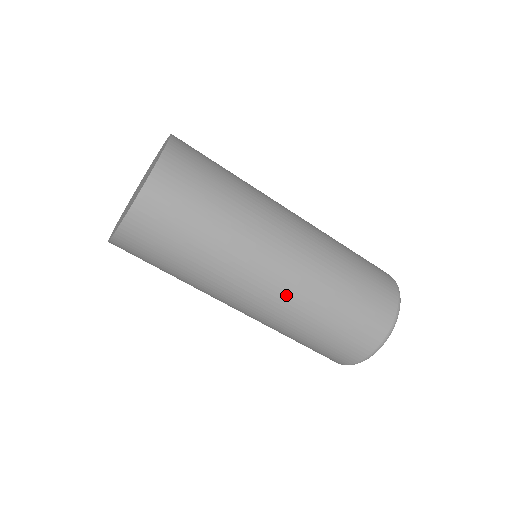
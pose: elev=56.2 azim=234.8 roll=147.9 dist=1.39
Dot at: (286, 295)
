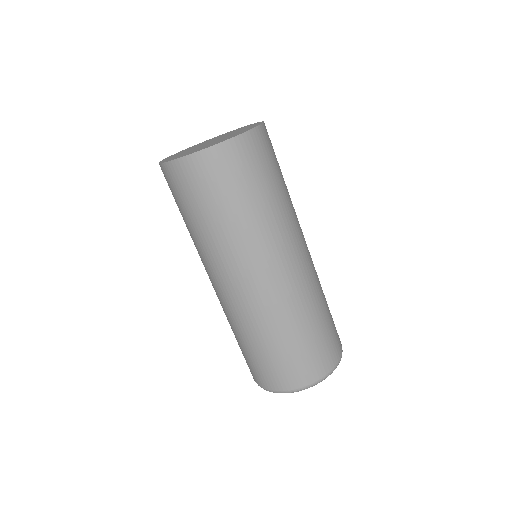
Dot at: (263, 299)
